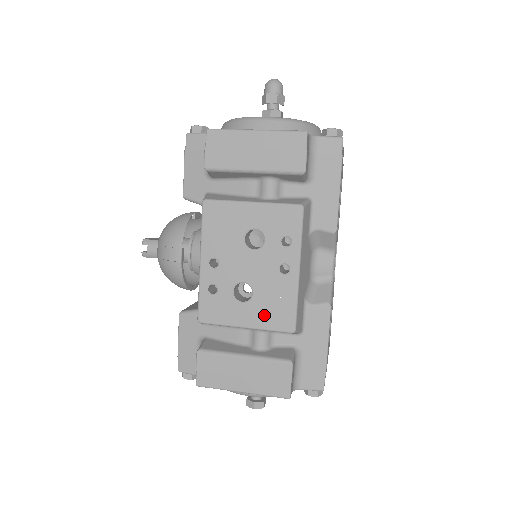
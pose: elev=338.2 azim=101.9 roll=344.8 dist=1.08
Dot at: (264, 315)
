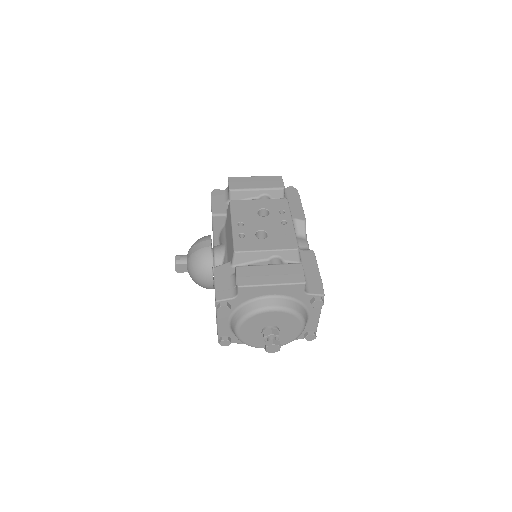
Dot at: (277, 243)
